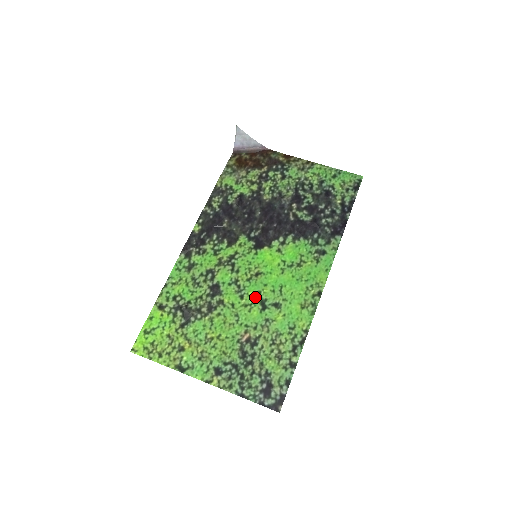
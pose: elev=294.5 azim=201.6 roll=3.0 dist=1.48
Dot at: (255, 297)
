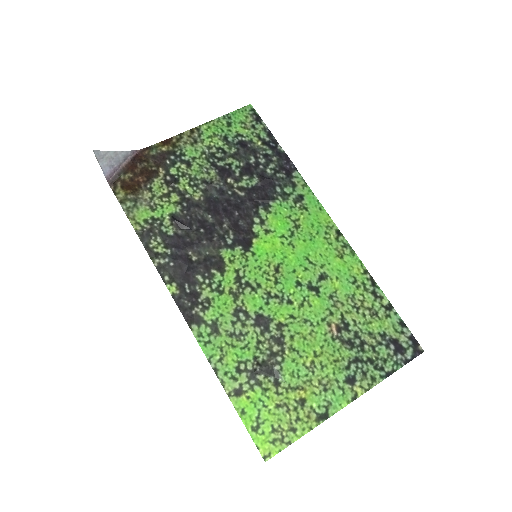
Dot at: (299, 290)
